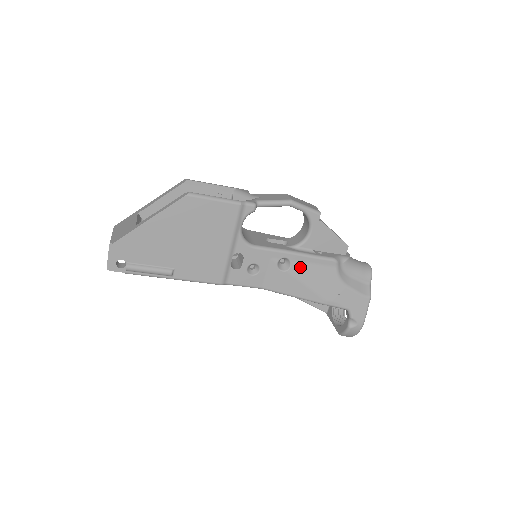
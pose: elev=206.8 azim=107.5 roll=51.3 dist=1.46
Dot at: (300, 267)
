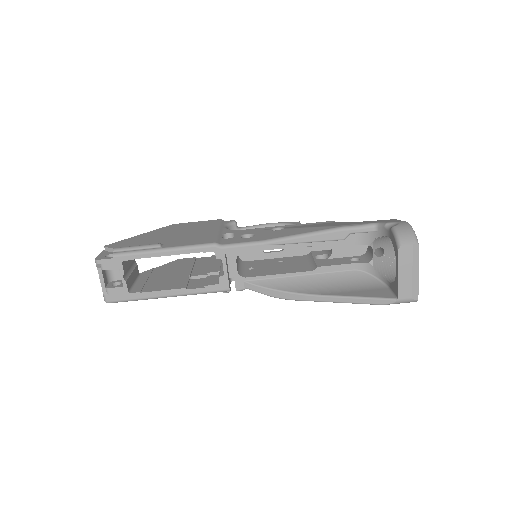
Dot at: occluded
